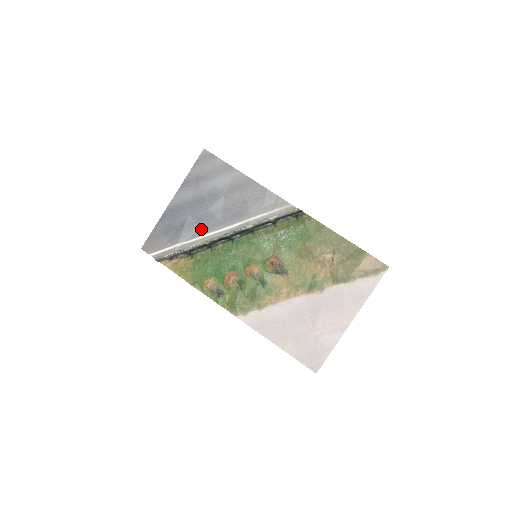
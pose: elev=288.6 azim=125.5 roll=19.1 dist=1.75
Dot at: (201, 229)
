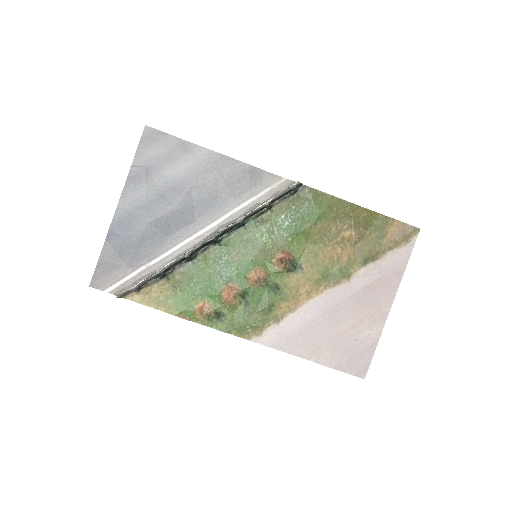
Dot at: (170, 238)
